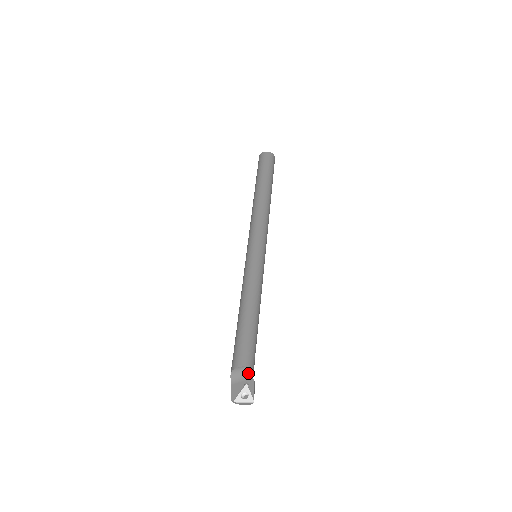
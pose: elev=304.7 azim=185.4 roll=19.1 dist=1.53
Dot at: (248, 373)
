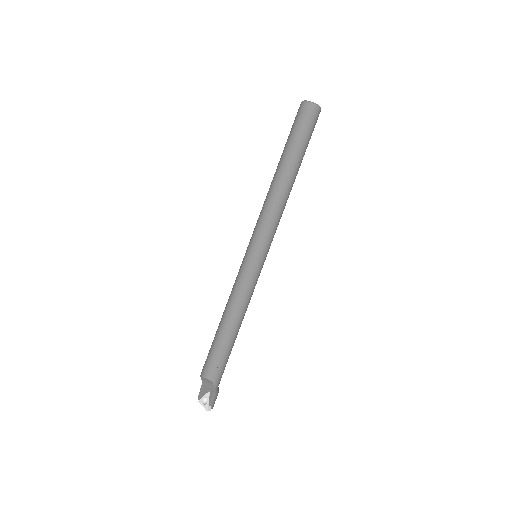
Dot at: (211, 383)
